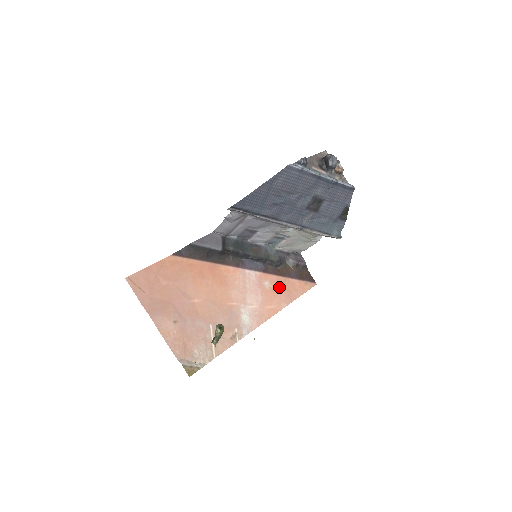
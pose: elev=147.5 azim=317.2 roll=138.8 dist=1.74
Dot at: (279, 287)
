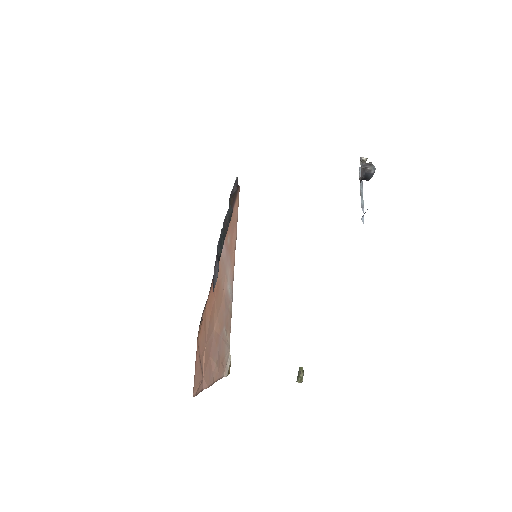
Dot at: (232, 230)
